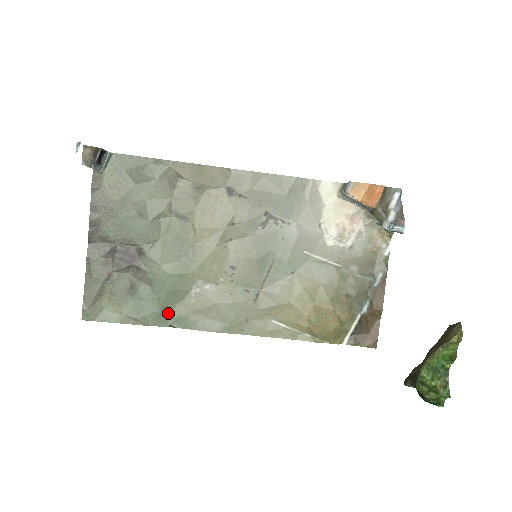
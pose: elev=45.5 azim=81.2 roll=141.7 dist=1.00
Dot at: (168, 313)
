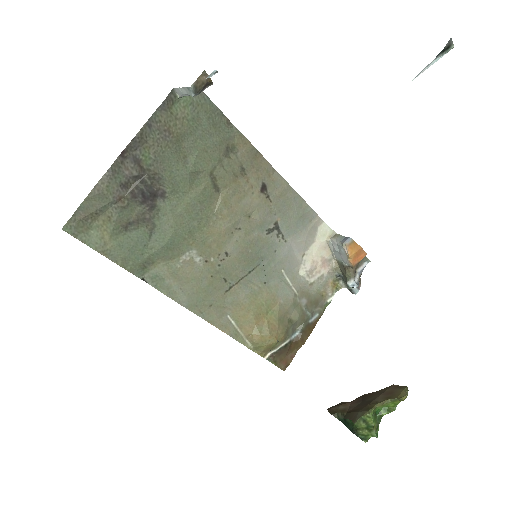
Dot at: (149, 266)
